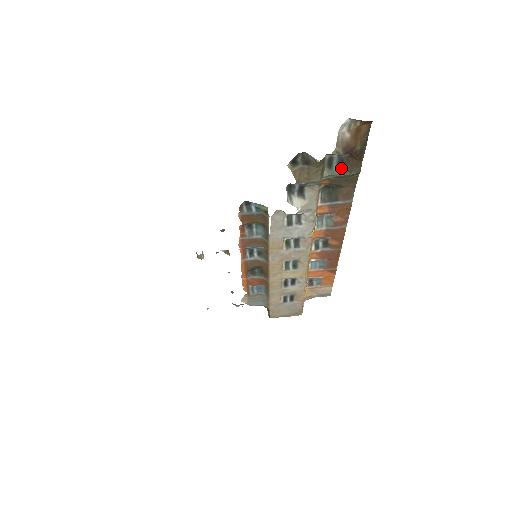
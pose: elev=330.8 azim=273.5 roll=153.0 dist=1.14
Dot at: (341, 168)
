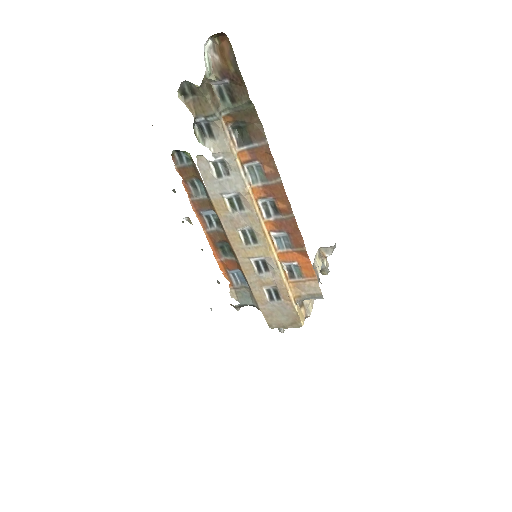
Dot at: (232, 98)
